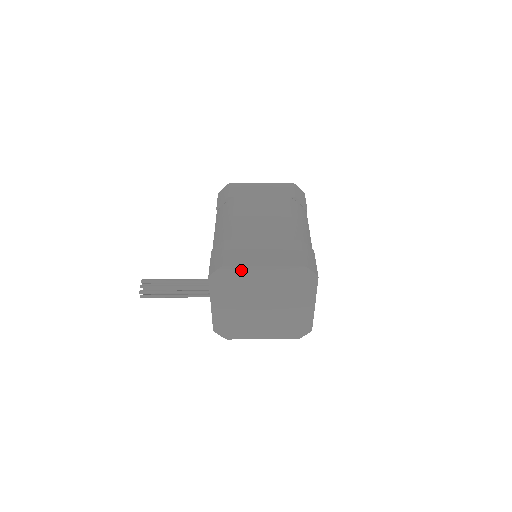
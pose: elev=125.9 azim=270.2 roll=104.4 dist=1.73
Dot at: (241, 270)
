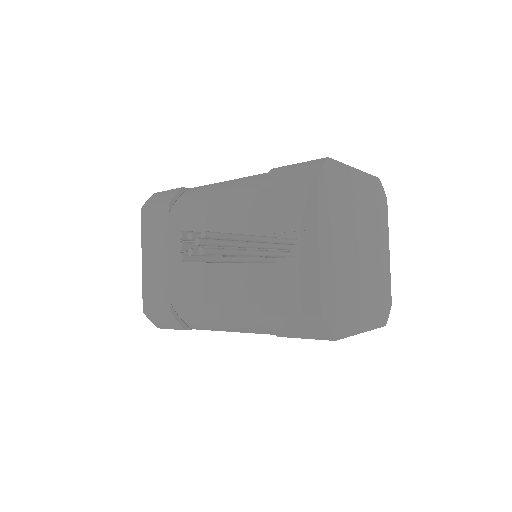
Dot at: (342, 171)
